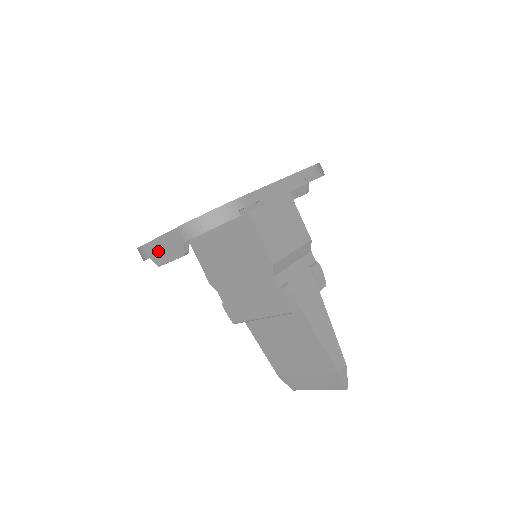
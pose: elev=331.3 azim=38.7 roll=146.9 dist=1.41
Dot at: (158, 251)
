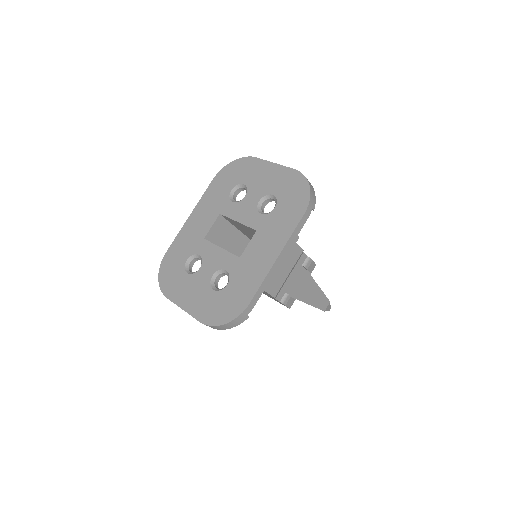
Dot at: occluded
